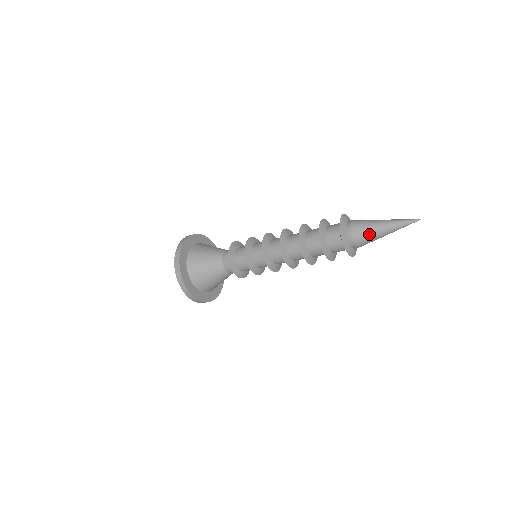
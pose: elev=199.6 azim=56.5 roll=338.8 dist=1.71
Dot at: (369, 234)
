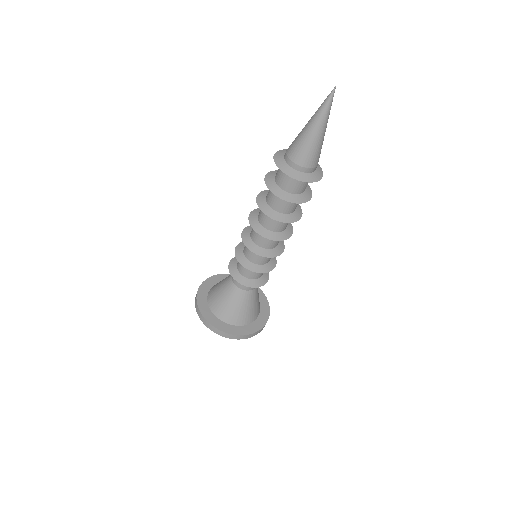
Dot at: (298, 136)
